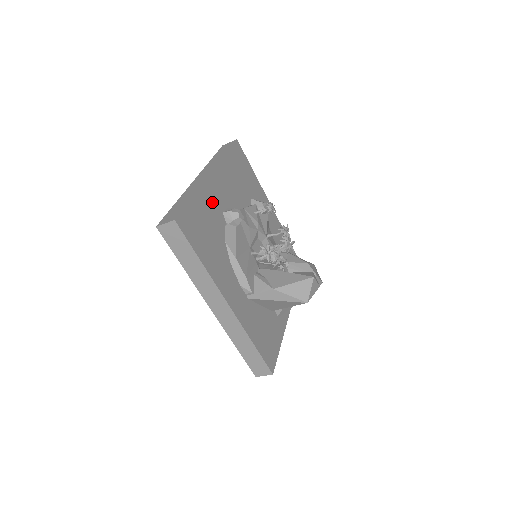
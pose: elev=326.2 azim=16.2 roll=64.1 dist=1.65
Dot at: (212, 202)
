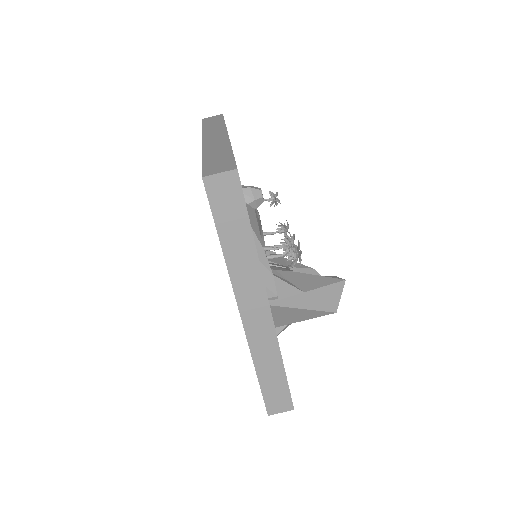
Dot at: occluded
